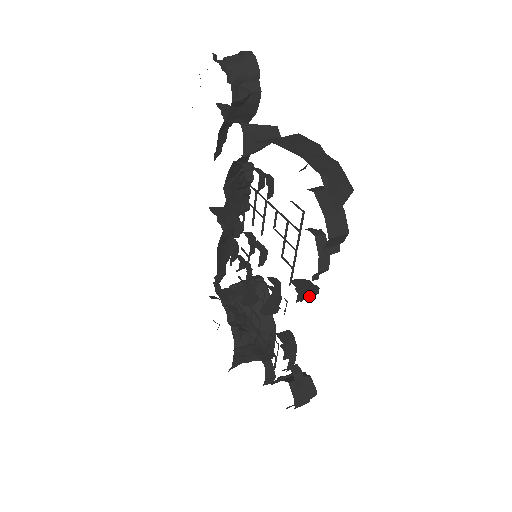
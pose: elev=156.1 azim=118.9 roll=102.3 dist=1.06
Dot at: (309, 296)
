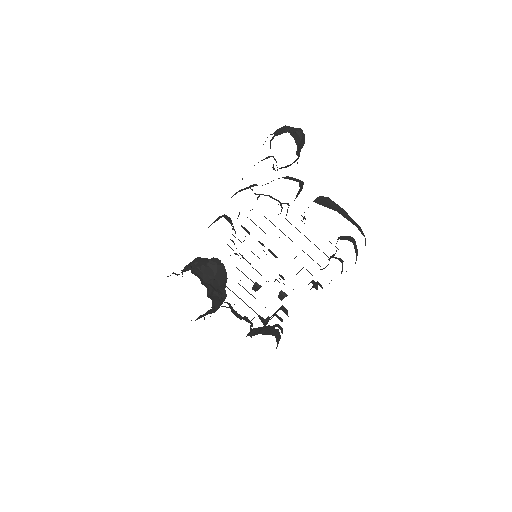
Dot at: occluded
